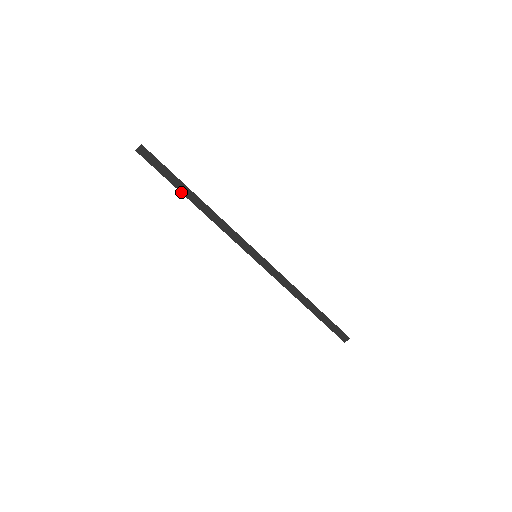
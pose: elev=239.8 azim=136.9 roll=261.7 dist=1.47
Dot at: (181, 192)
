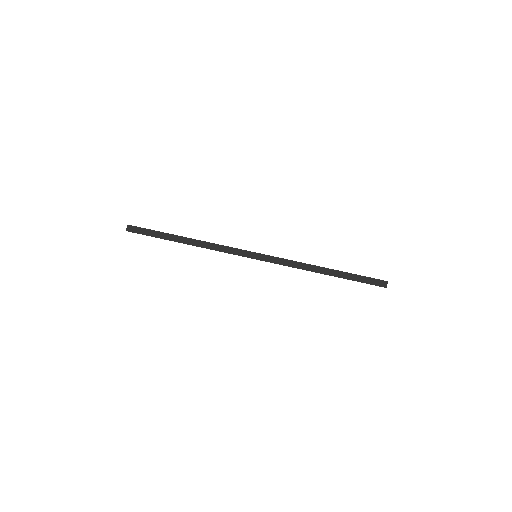
Dot at: occluded
